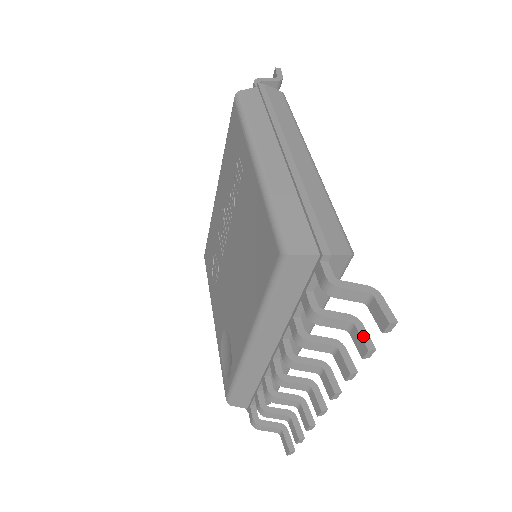
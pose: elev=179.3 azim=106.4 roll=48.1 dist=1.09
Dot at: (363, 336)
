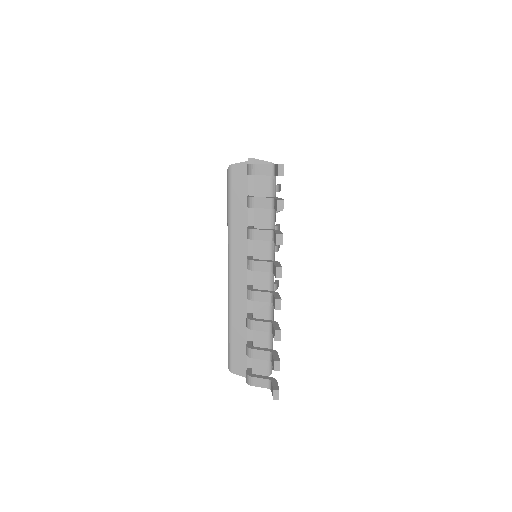
Dot at: occluded
